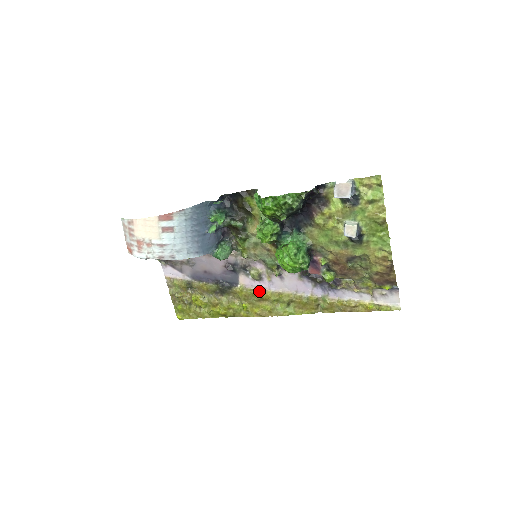
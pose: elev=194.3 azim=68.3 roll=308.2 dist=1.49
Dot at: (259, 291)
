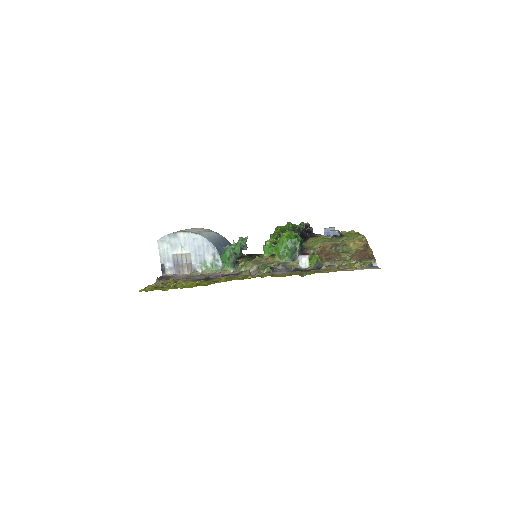
Dot at: occluded
